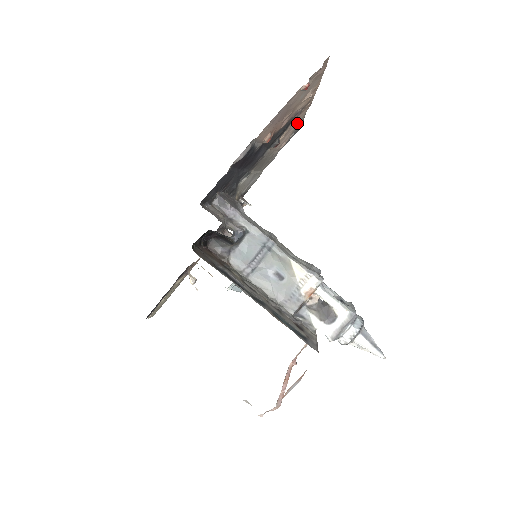
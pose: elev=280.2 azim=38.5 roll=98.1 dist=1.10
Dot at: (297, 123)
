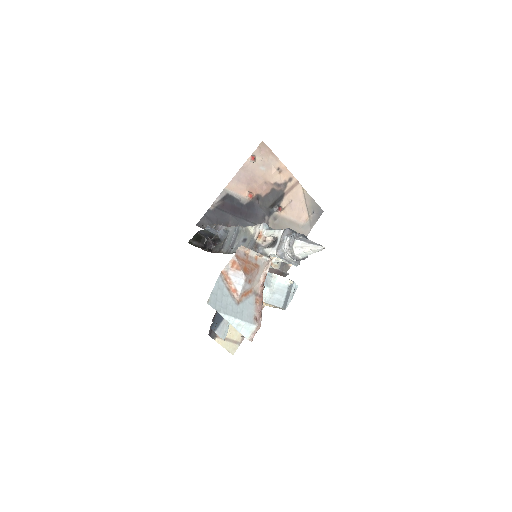
Dot at: (301, 199)
